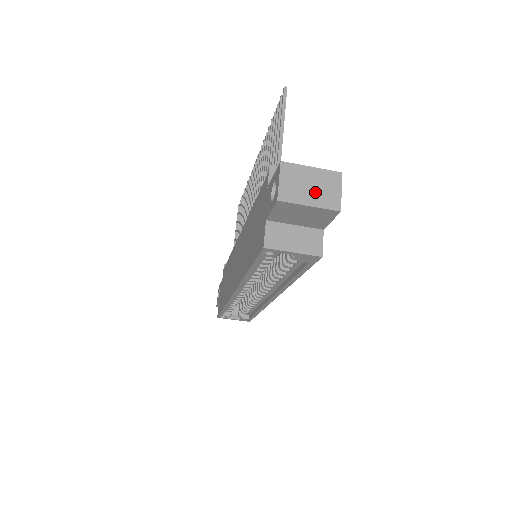
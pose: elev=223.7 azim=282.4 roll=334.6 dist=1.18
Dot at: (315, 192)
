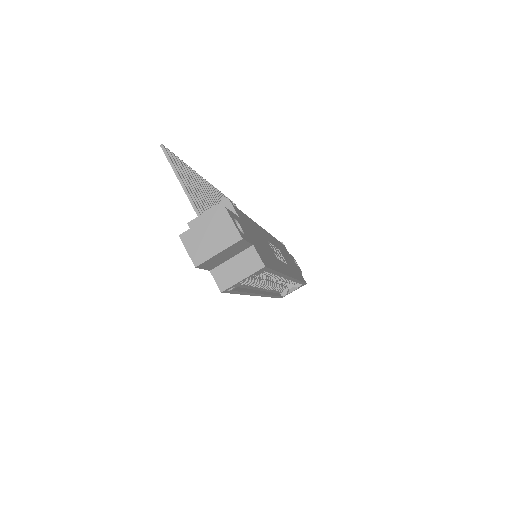
Dot at: (216, 239)
